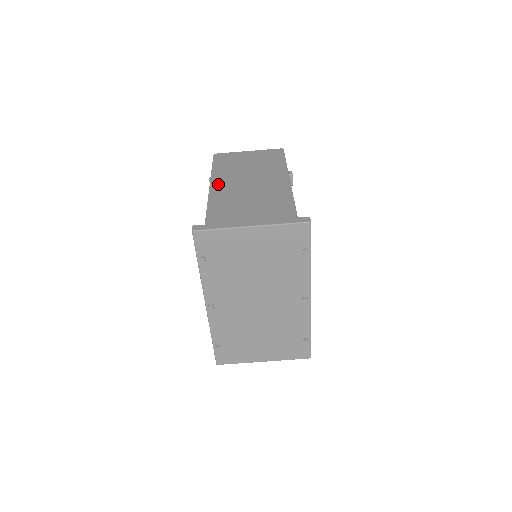
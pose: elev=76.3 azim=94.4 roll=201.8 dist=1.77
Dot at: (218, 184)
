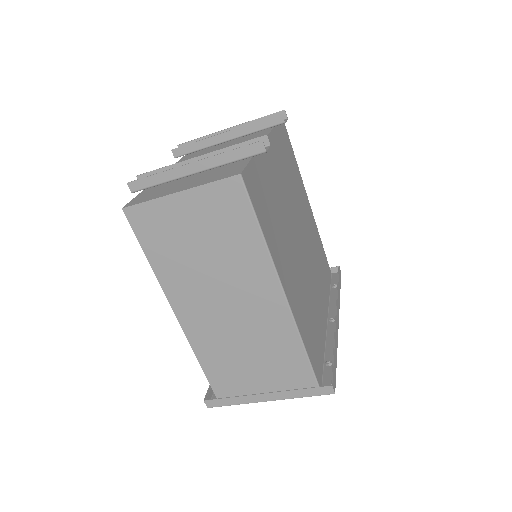
Dot at: (184, 311)
